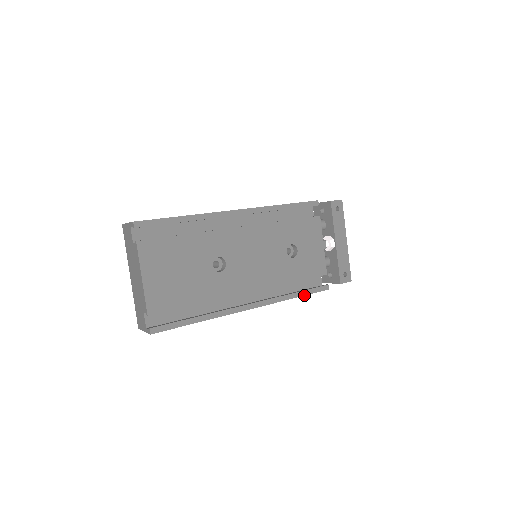
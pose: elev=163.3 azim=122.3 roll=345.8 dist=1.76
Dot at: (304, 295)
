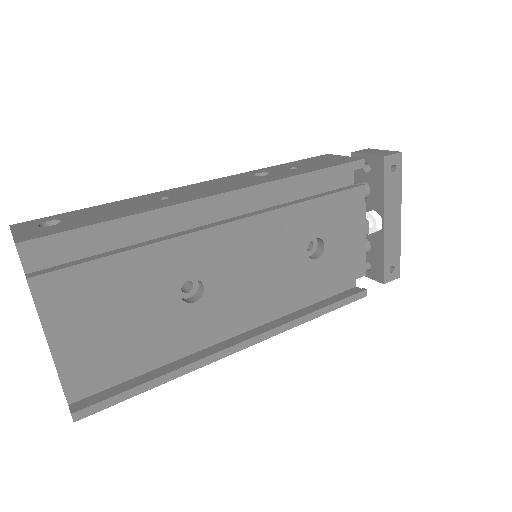
Dot at: (329, 311)
